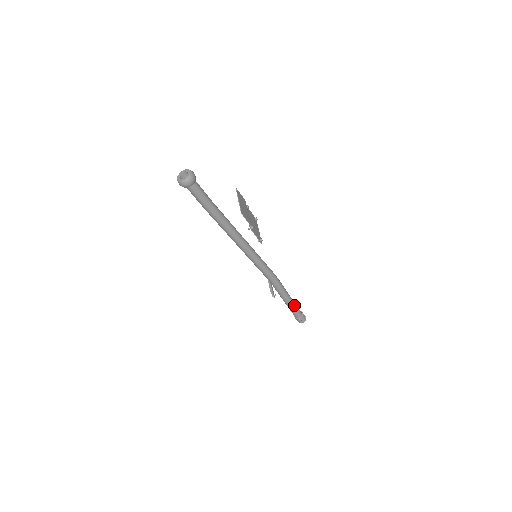
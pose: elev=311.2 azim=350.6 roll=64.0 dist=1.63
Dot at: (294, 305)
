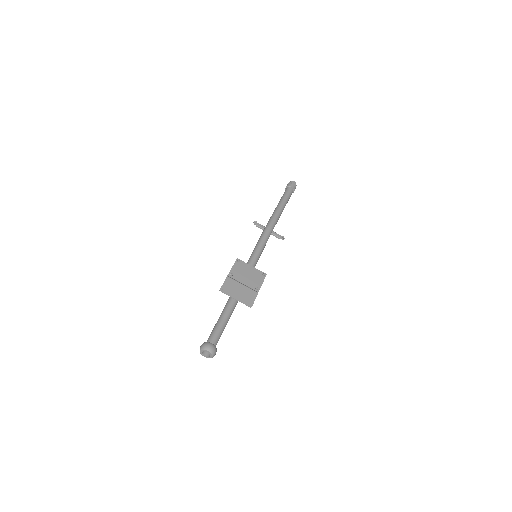
Dot at: (286, 201)
